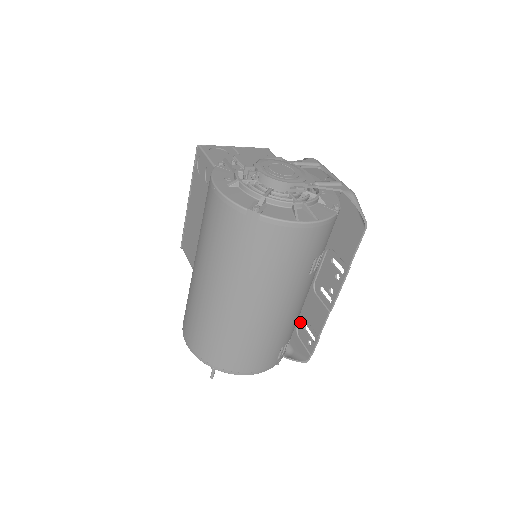
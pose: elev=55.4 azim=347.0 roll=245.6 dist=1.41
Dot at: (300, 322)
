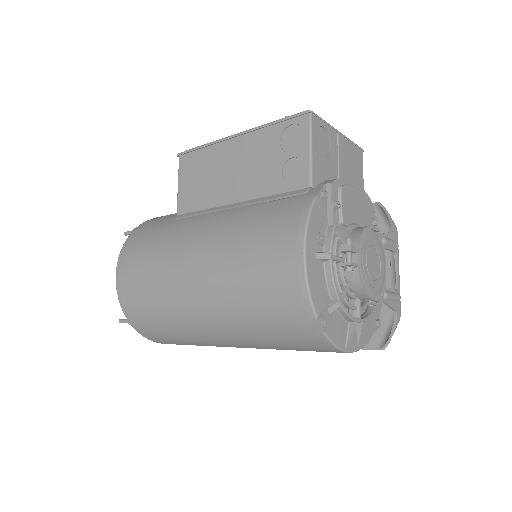
Dot at: occluded
